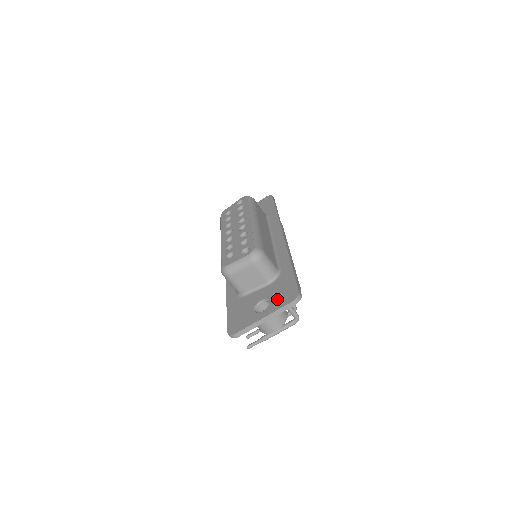
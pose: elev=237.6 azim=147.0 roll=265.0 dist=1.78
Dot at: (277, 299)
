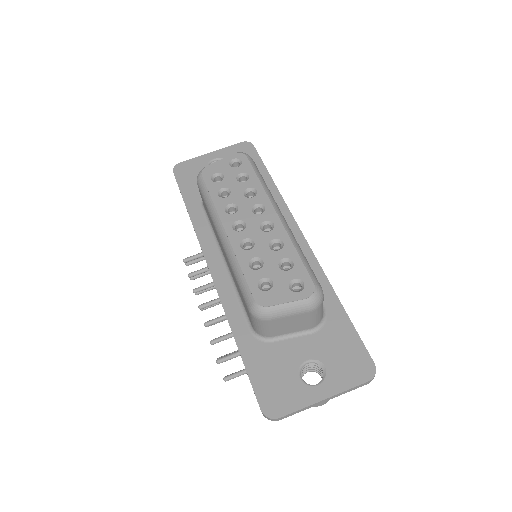
Dot at: (339, 368)
